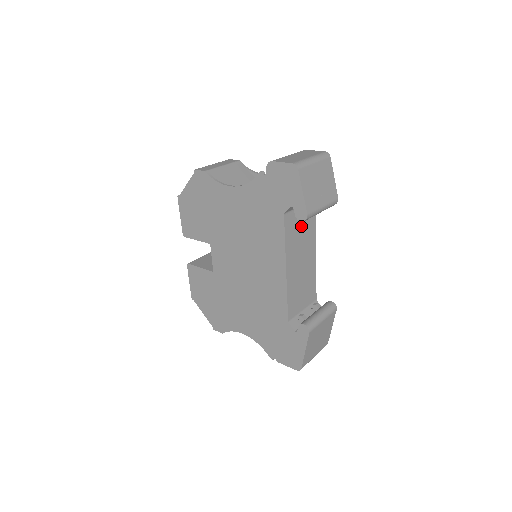
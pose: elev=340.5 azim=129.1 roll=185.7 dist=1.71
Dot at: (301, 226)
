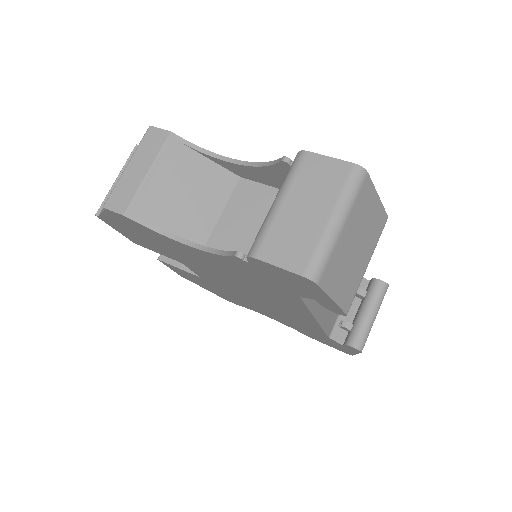
Dot at: occluded
